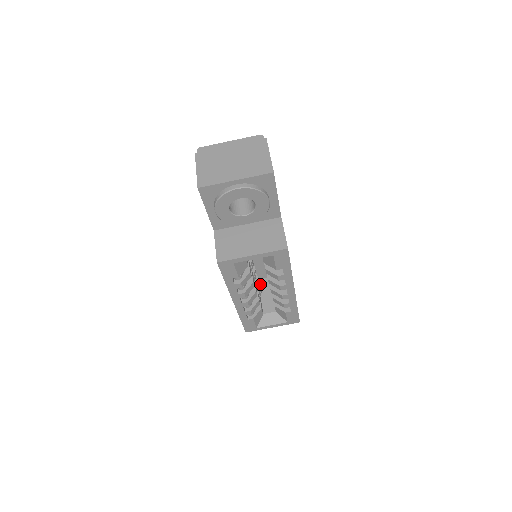
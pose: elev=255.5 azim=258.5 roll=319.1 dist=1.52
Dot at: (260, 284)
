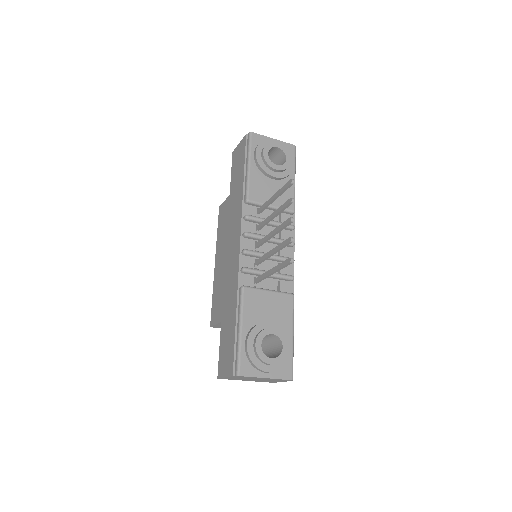
Dot at: occluded
